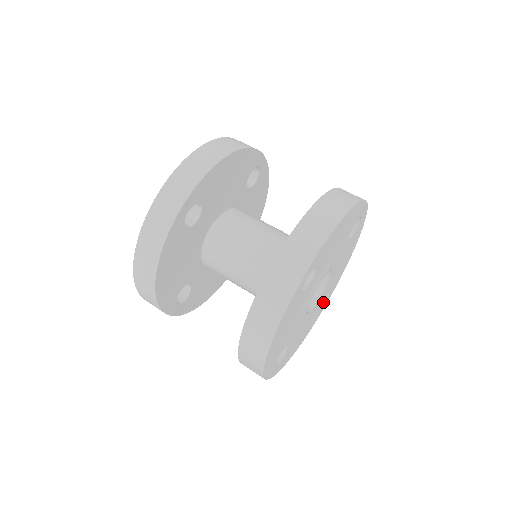
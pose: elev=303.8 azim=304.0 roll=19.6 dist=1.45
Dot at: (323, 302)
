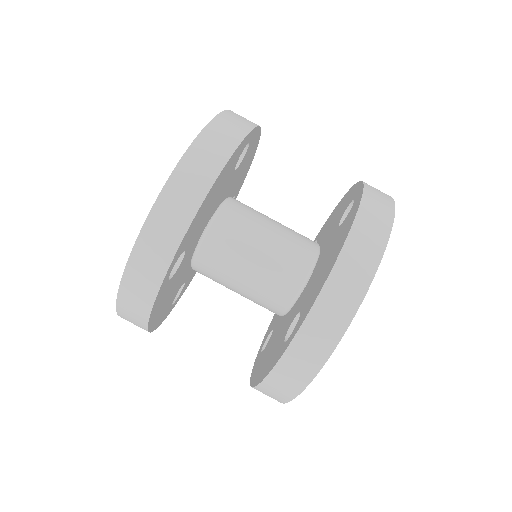
Dot at: occluded
